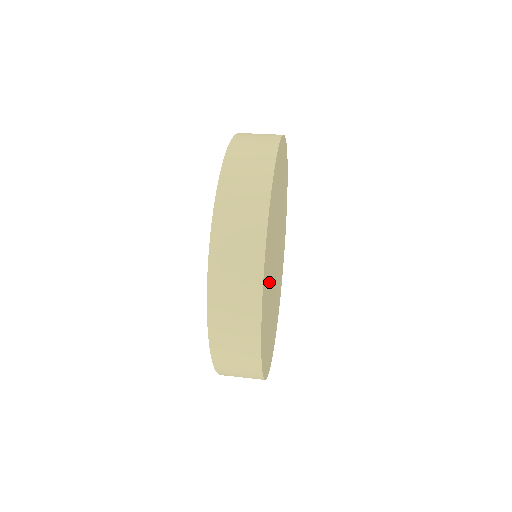
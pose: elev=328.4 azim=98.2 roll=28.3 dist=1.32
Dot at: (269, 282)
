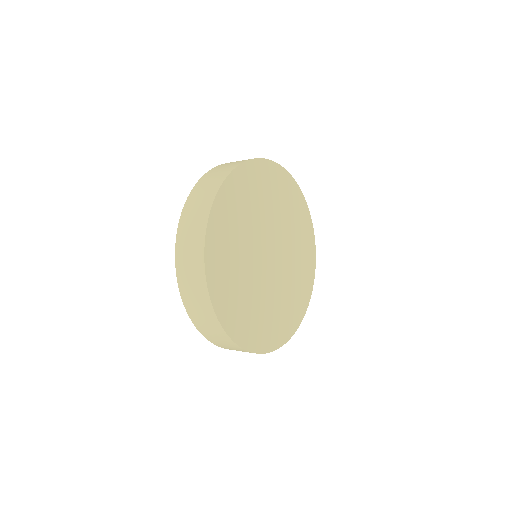
Dot at: (247, 212)
